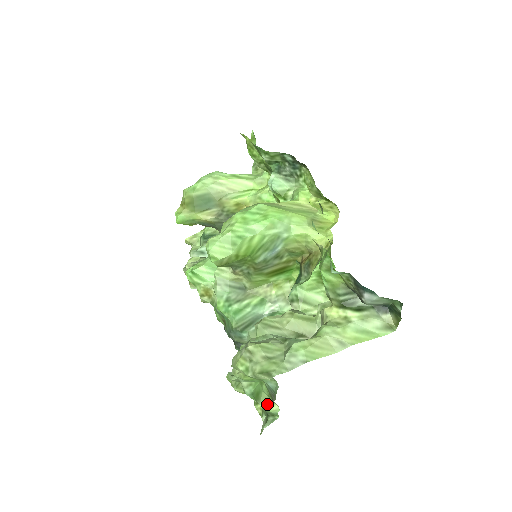
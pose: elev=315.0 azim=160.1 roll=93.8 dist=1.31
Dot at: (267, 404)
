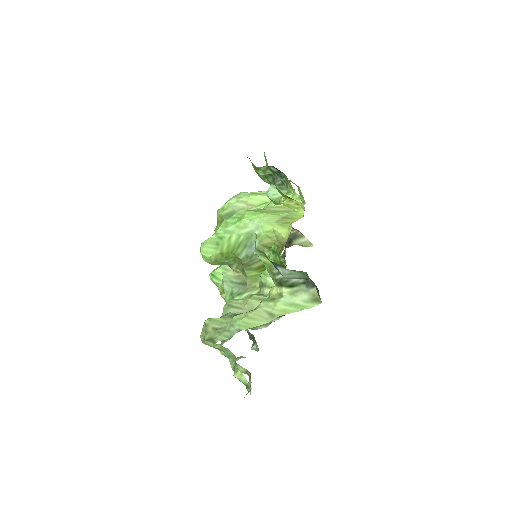
Dot at: (238, 375)
